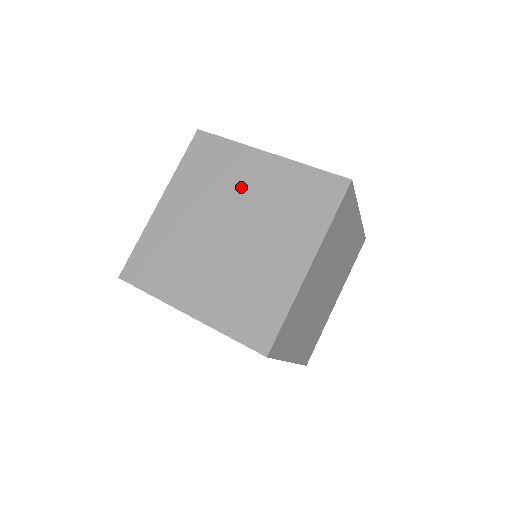
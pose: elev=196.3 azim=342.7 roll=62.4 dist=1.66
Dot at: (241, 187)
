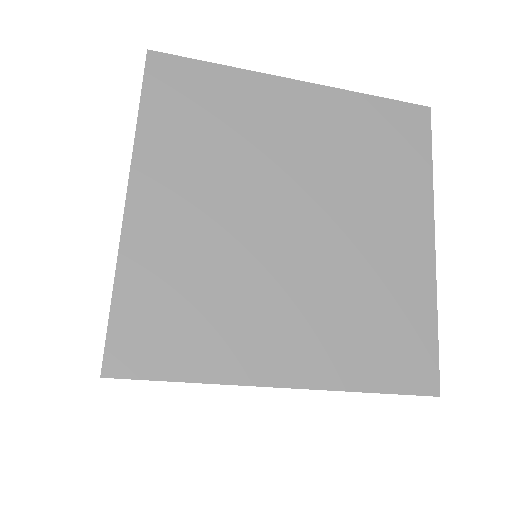
Dot at: occluded
